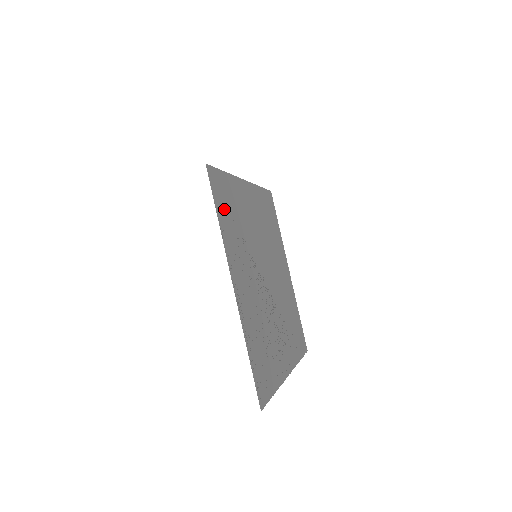
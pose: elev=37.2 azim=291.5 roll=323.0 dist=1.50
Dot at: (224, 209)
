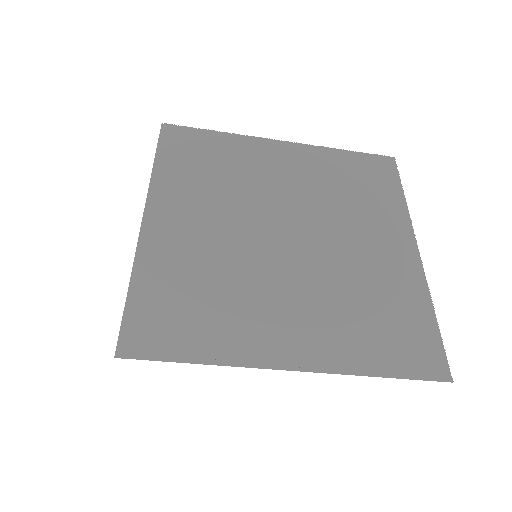
Dot at: (184, 331)
